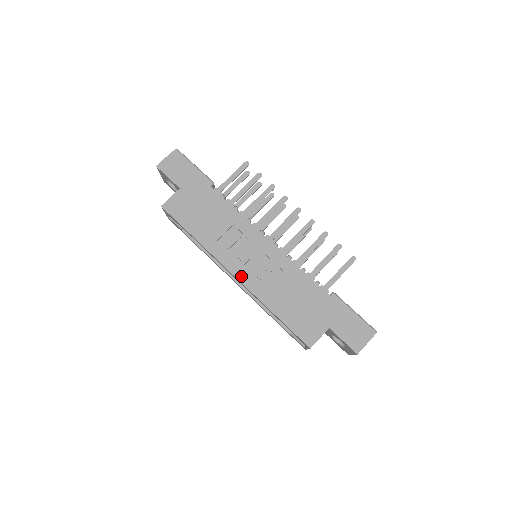
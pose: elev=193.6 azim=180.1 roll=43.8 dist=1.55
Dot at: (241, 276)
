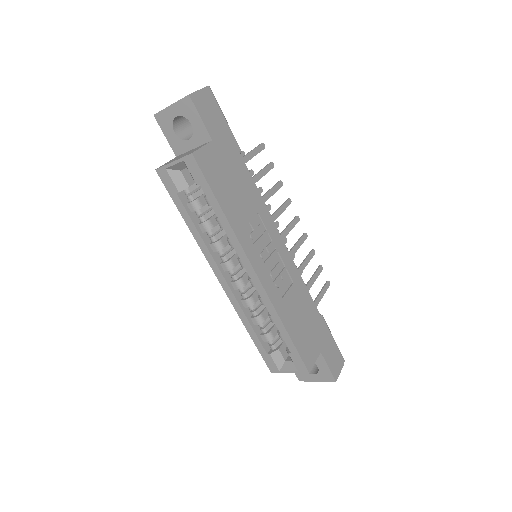
Dot at: (263, 278)
